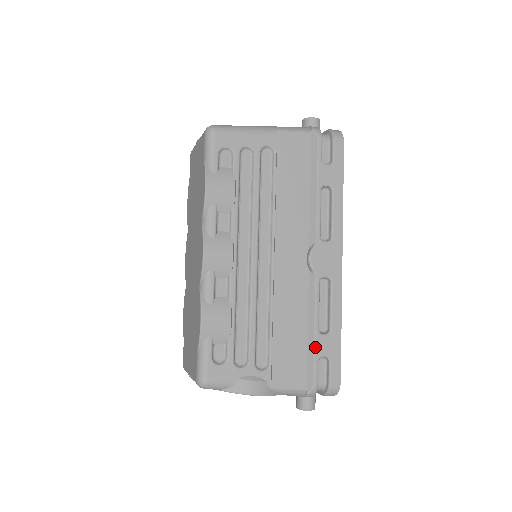
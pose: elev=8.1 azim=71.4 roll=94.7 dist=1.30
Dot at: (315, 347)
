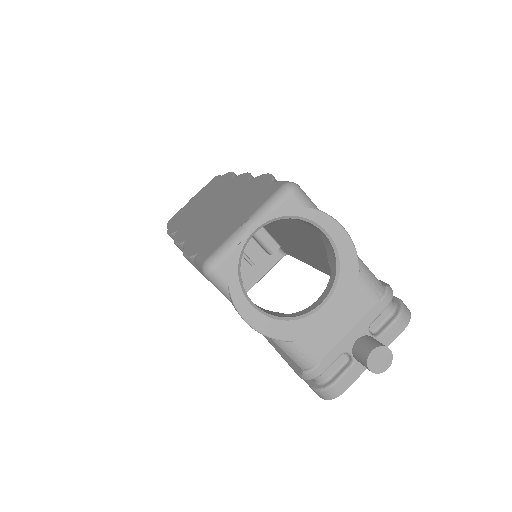
Dot at: occluded
